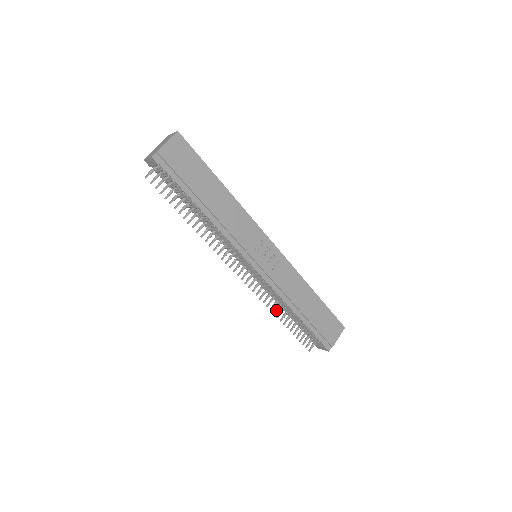
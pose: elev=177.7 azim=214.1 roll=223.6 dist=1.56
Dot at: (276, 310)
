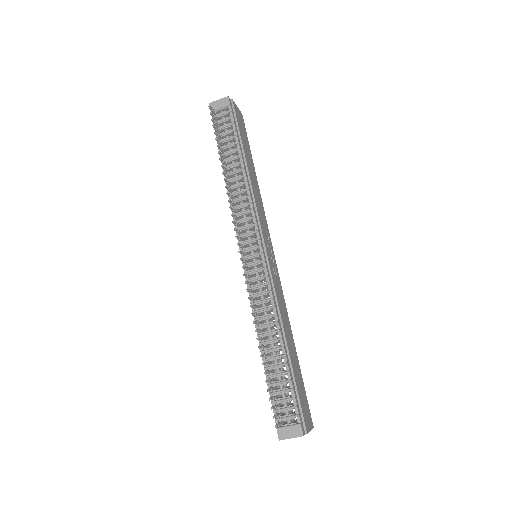
Dot at: (258, 329)
